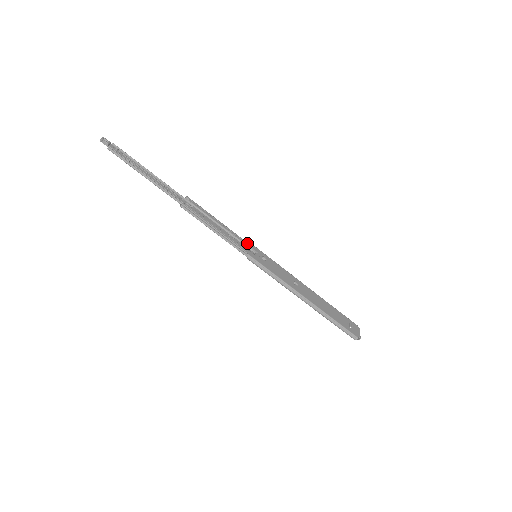
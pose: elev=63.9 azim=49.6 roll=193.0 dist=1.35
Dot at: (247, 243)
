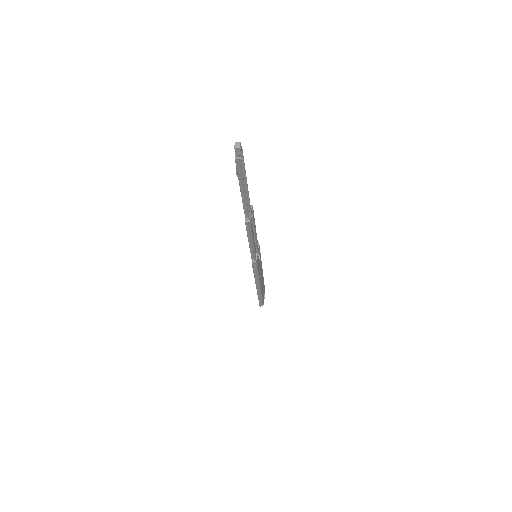
Dot at: (258, 244)
